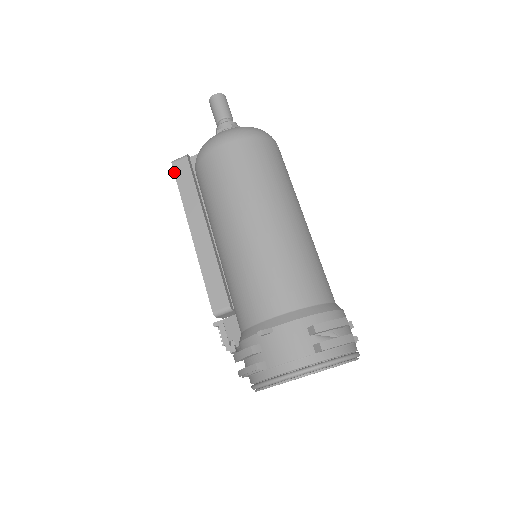
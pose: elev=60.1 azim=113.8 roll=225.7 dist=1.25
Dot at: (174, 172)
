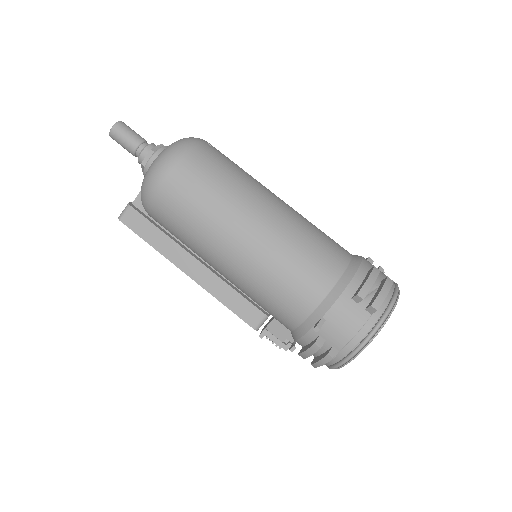
Dot at: (128, 227)
